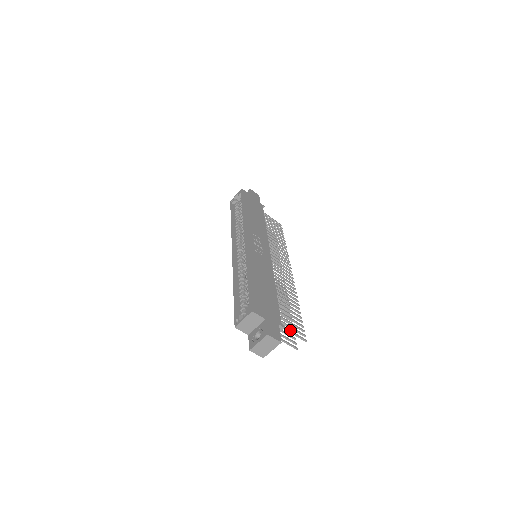
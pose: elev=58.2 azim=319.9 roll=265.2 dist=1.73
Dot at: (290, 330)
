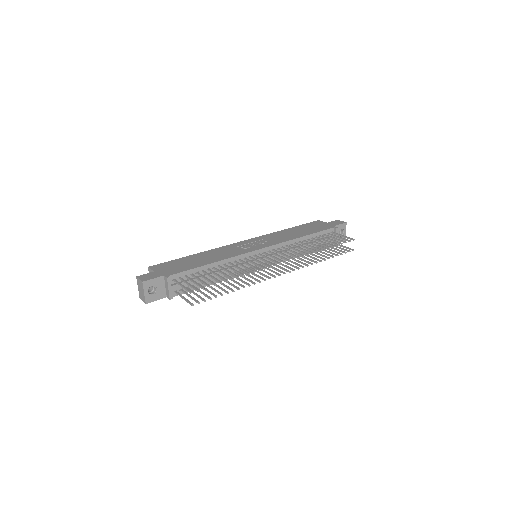
Dot at: (181, 284)
